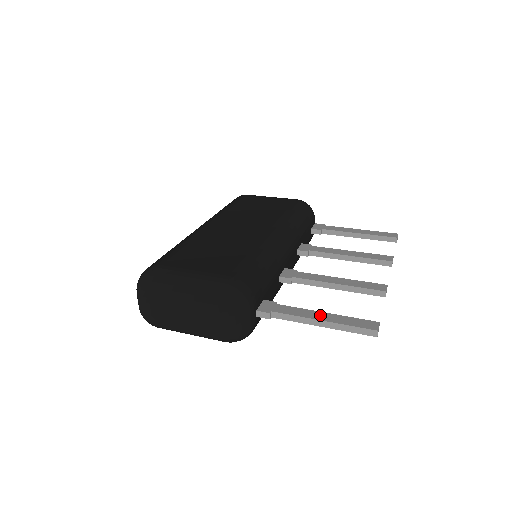
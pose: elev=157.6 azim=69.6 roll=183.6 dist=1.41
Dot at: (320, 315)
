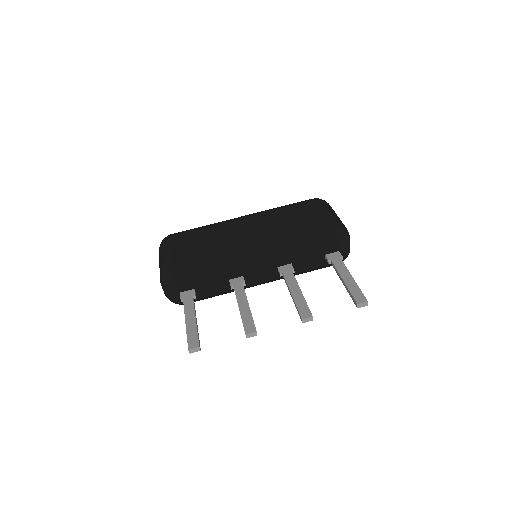
Dot at: (191, 318)
